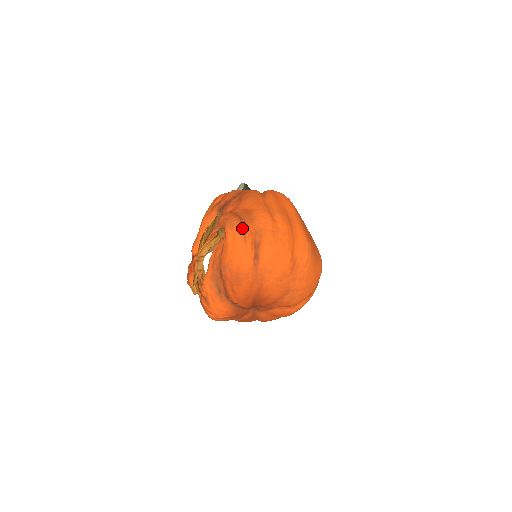
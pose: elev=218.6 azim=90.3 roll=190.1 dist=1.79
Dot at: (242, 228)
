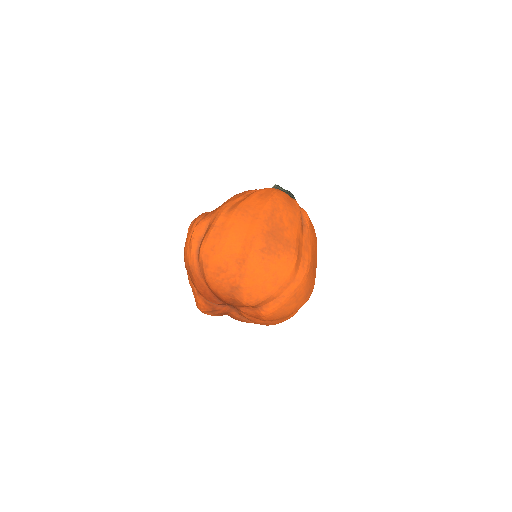
Dot at: (196, 224)
